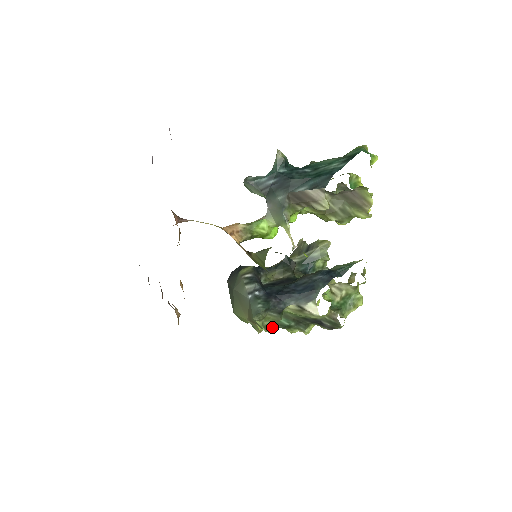
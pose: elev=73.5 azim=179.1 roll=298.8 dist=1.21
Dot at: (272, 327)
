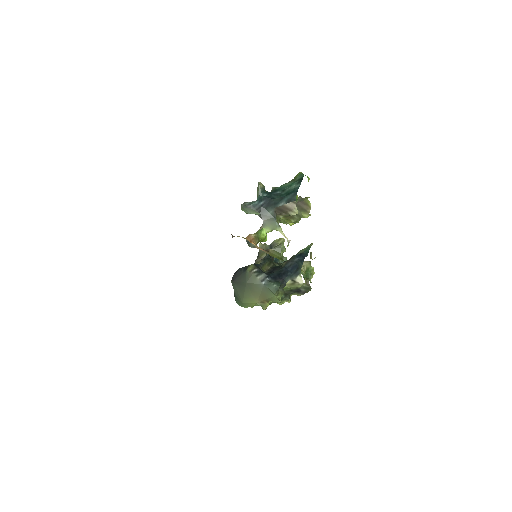
Dot at: (270, 304)
